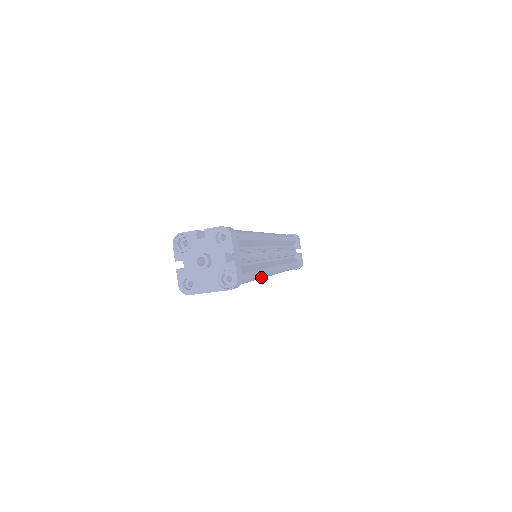
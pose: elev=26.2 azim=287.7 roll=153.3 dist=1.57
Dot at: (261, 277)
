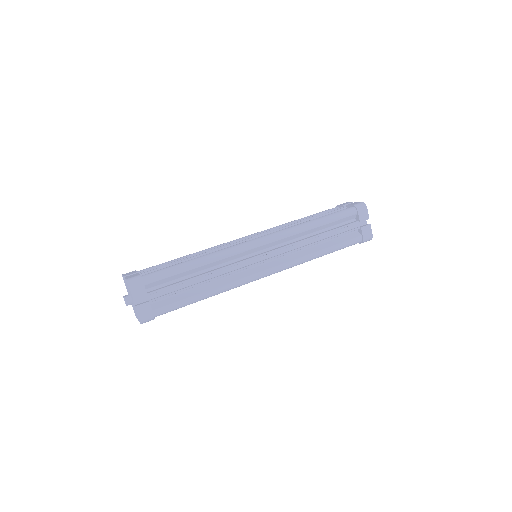
Dot at: (216, 294)
